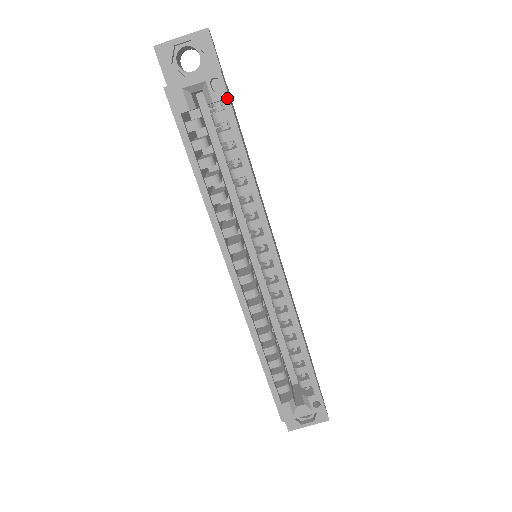
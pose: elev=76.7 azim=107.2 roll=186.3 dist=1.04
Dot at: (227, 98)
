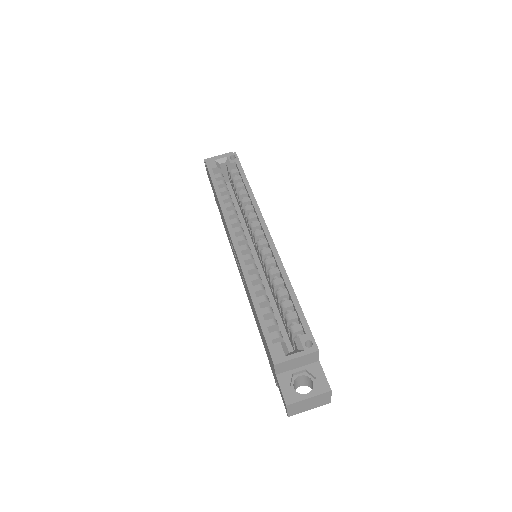
Dot at: (238, 161)
